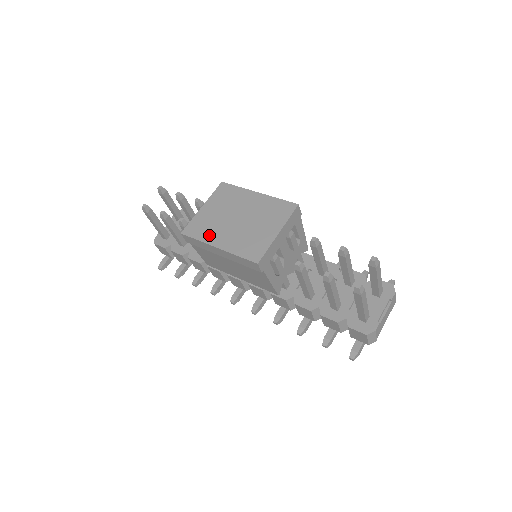
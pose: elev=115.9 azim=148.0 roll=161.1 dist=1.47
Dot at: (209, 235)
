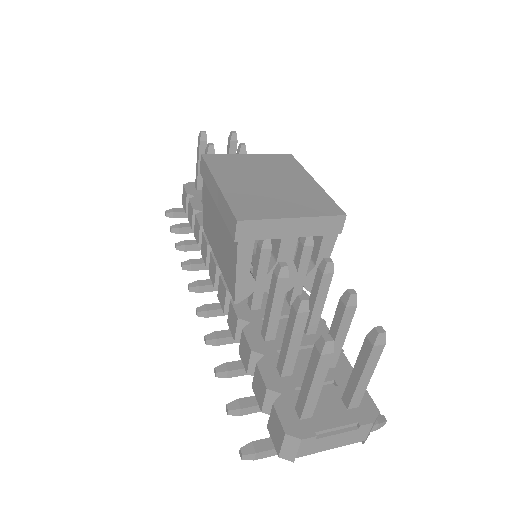
Dot at: (224, 171)
